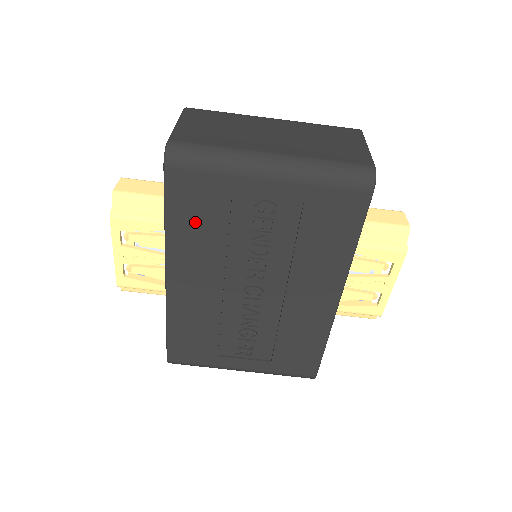
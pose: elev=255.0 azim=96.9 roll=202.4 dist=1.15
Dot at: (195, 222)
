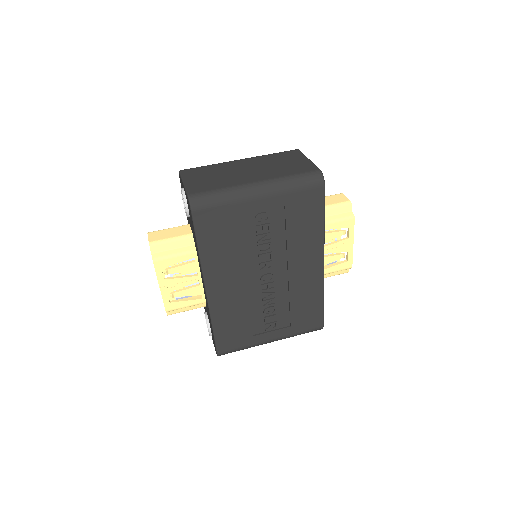
Dot at: (218, 242)
